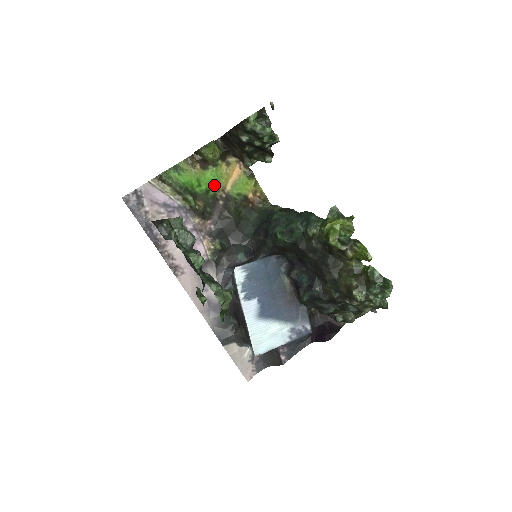
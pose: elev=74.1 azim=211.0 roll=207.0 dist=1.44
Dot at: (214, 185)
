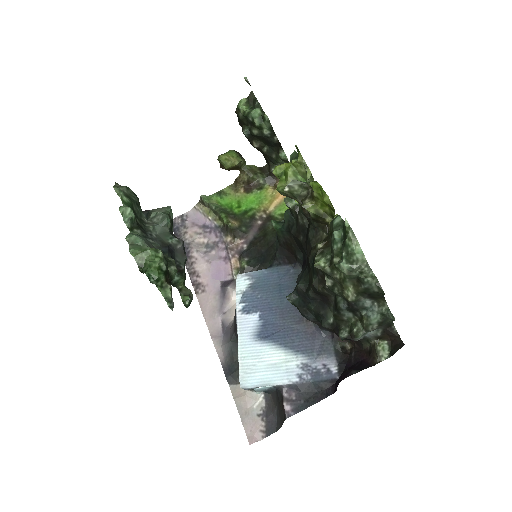
Dot at: (255, 206)
